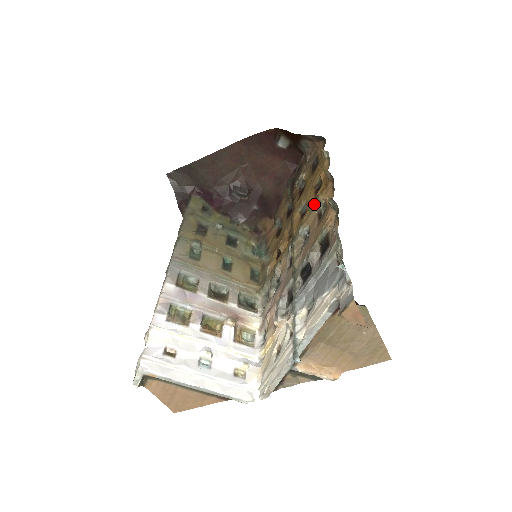
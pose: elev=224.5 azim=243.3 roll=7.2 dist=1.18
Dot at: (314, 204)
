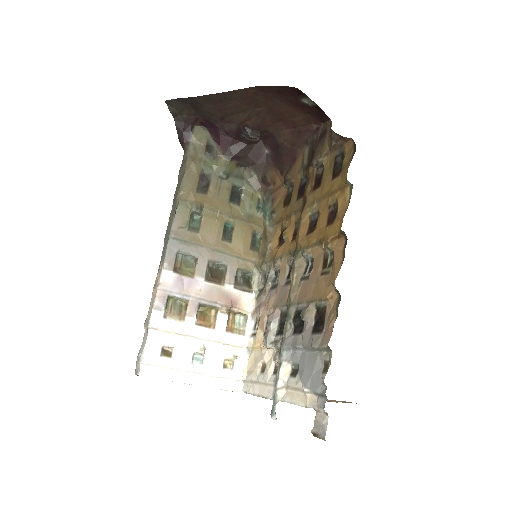
Dot at: (323, 242)
